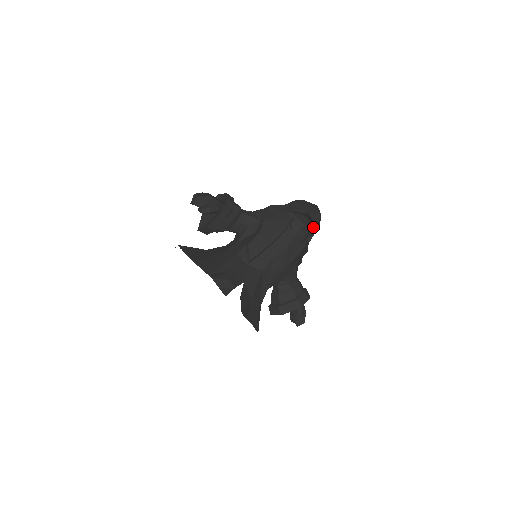
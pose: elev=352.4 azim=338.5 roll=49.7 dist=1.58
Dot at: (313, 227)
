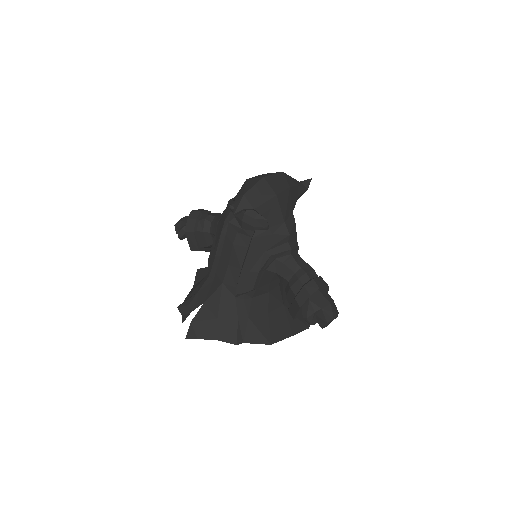
Dot at: occluded
